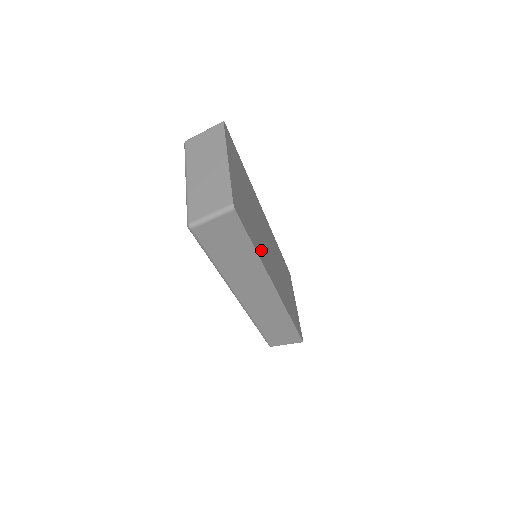
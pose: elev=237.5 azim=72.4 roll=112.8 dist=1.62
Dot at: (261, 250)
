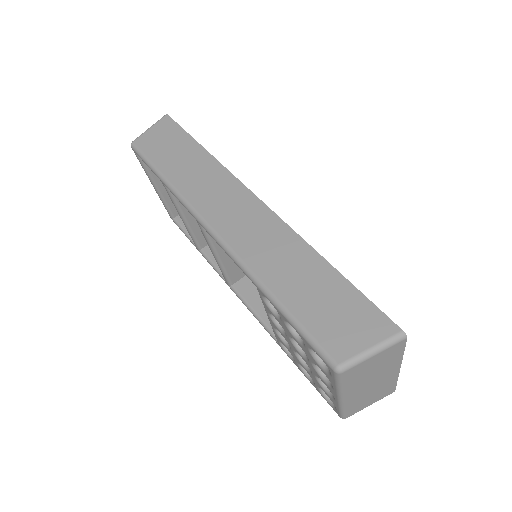
Dot at: occluded
